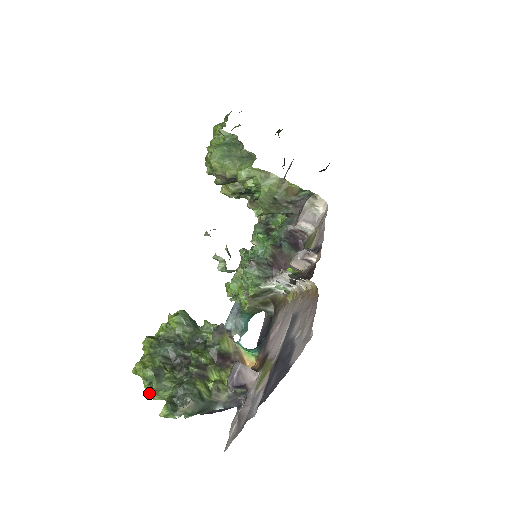
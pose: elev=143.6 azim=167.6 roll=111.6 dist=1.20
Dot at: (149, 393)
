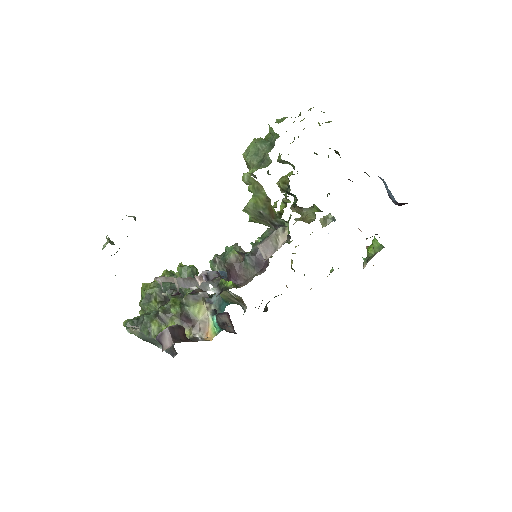
Dot at: occluded
